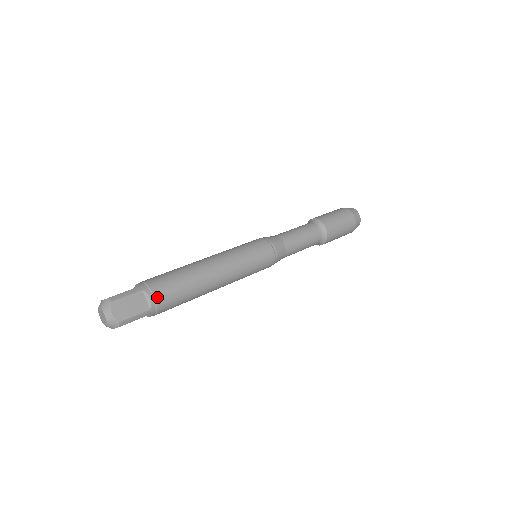
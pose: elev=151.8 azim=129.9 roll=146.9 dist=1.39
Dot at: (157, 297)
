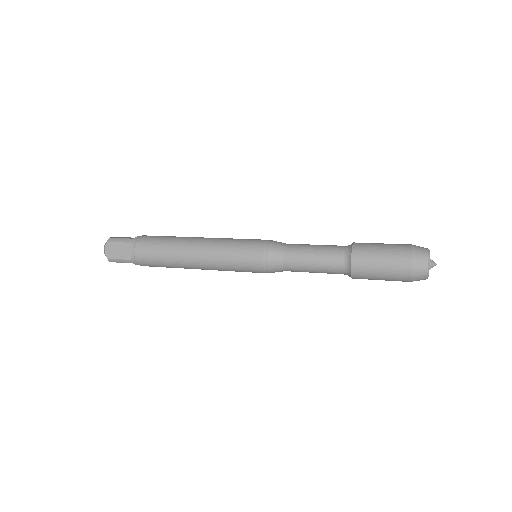
Dot at: (136, 253)
